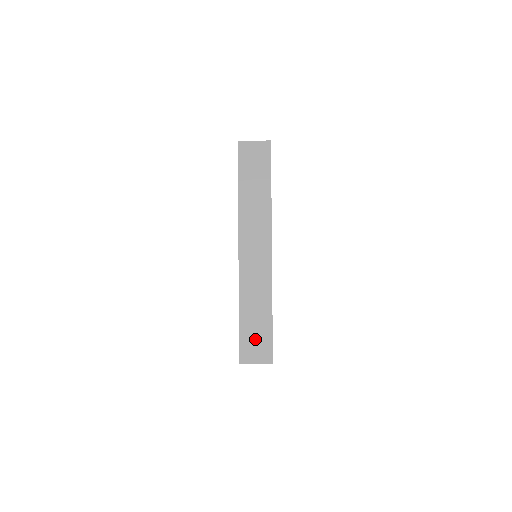
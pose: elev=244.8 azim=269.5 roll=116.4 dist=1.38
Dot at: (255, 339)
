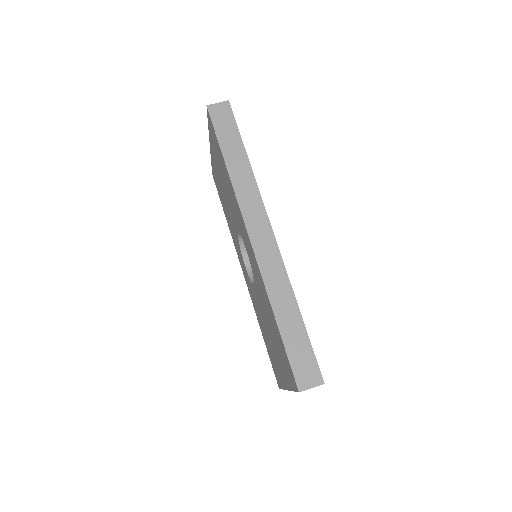
Dot at: occluded
